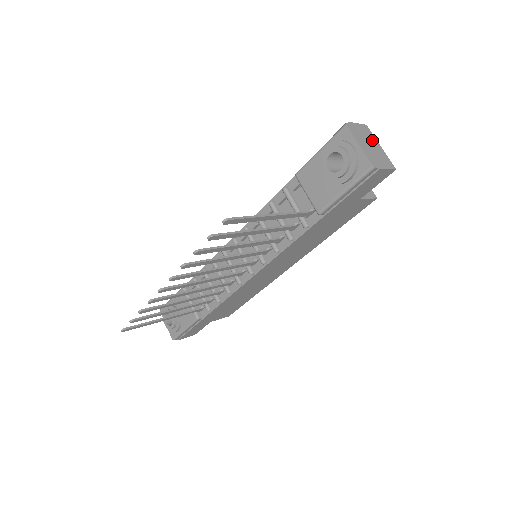
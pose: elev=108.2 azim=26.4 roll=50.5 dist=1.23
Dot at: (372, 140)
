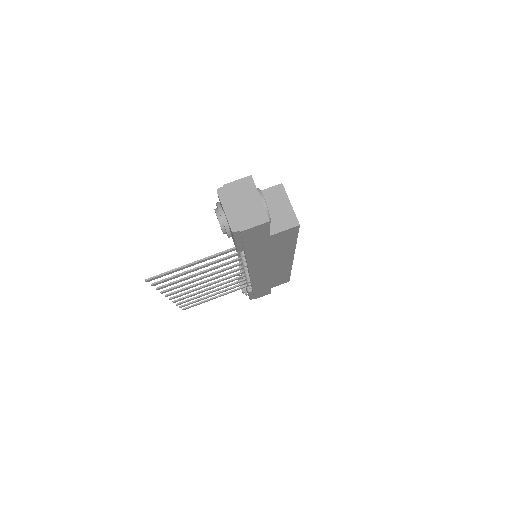
Dot at: (249, 194)
